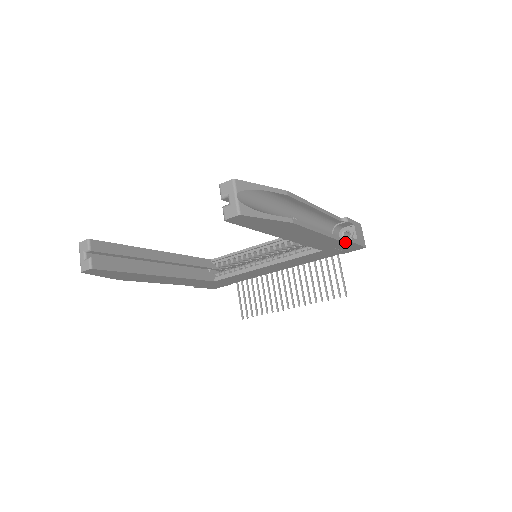
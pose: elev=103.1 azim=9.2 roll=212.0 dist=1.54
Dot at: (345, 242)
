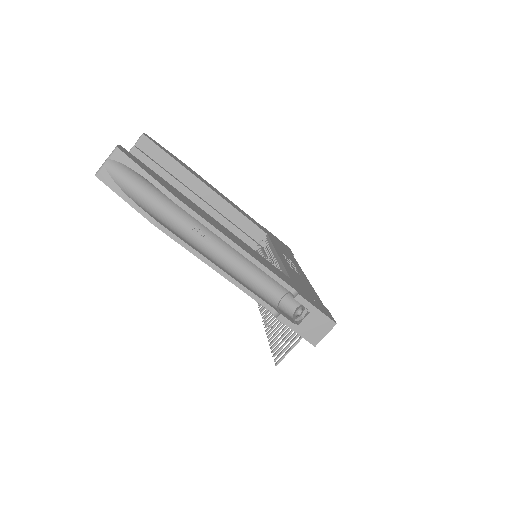
Dot at: (271, 311)
